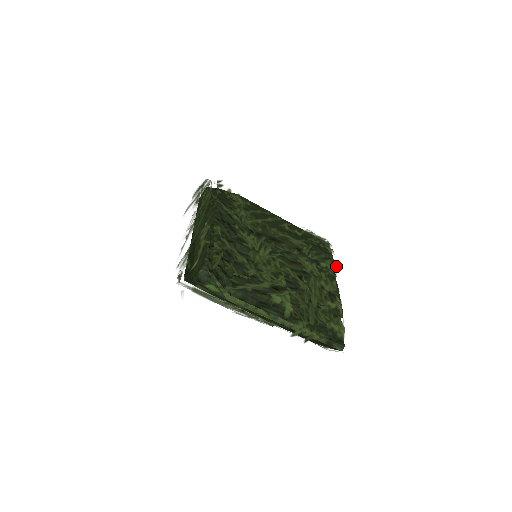
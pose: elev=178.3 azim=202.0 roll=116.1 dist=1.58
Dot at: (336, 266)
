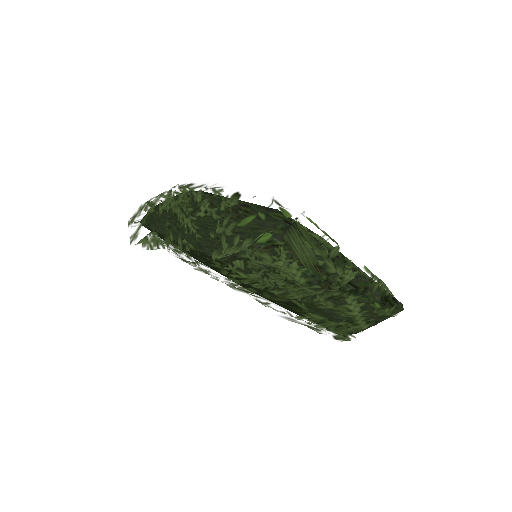
Dot at: occluded
